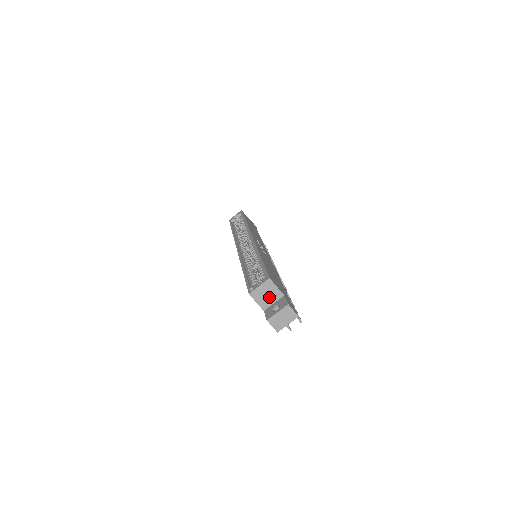
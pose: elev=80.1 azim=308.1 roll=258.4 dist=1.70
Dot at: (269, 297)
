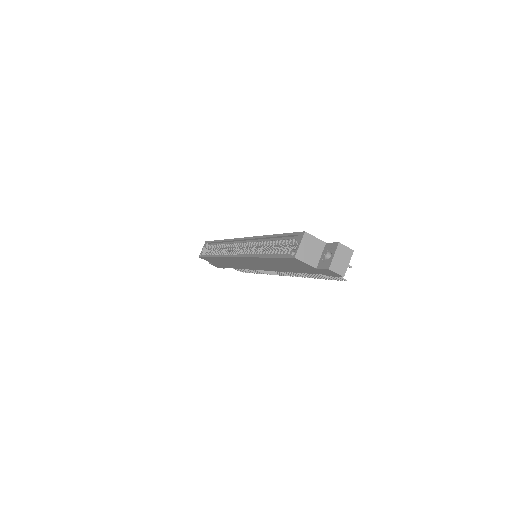
Dot at: (314, 251)
